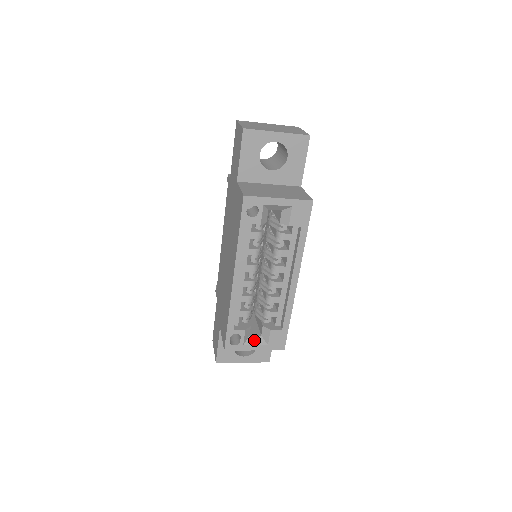
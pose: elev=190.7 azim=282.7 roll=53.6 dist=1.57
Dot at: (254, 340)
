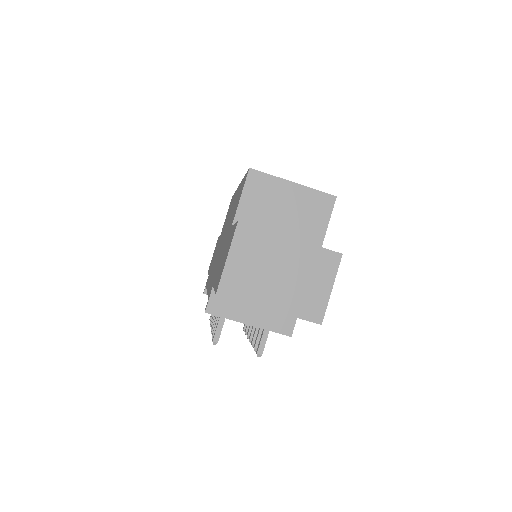
Dot at: occluded
